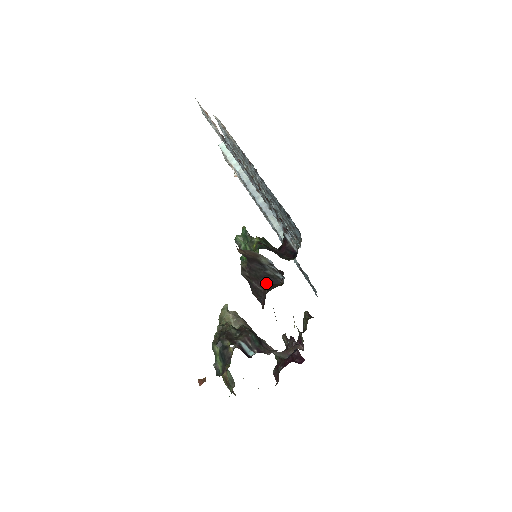
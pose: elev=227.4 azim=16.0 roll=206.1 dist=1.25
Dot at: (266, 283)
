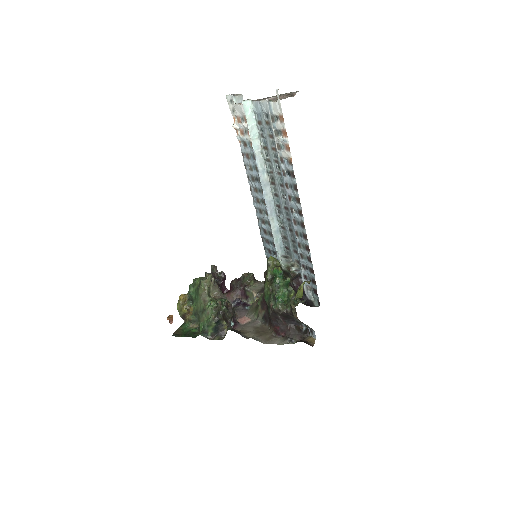
Dot at: (290, 322)
